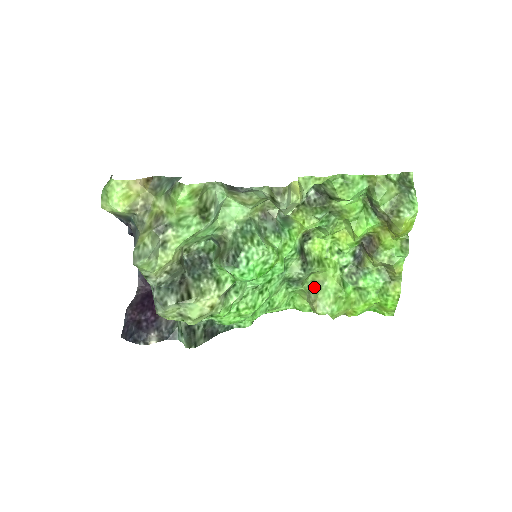
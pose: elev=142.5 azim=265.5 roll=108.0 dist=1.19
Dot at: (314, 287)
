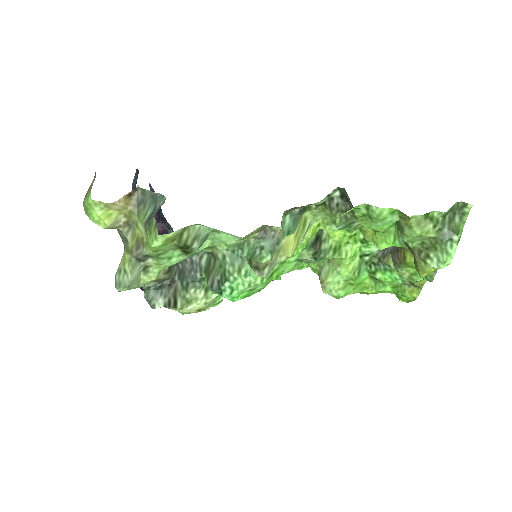
Dot at: (327, 266)
